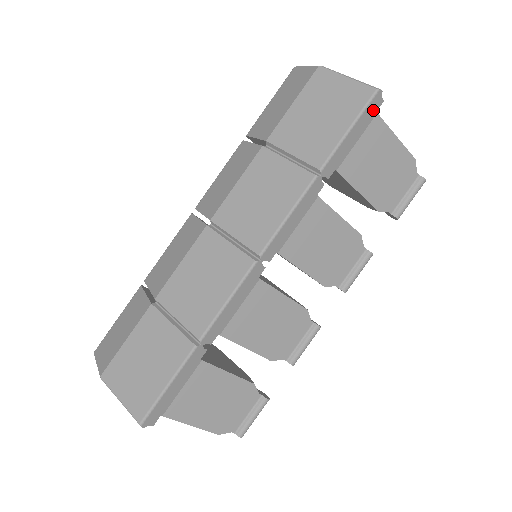
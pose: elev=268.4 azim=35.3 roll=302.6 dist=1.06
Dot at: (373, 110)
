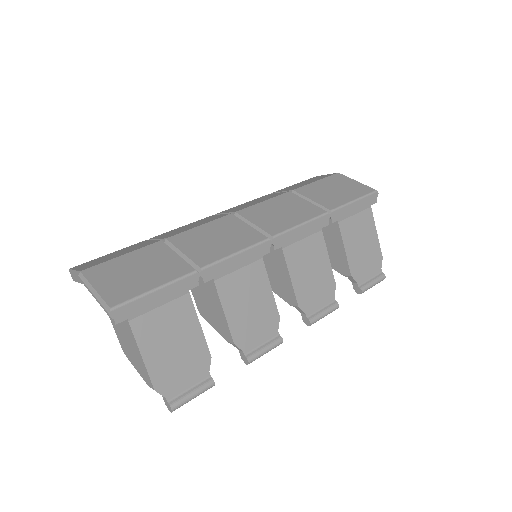
Dot at: (370, 202)
